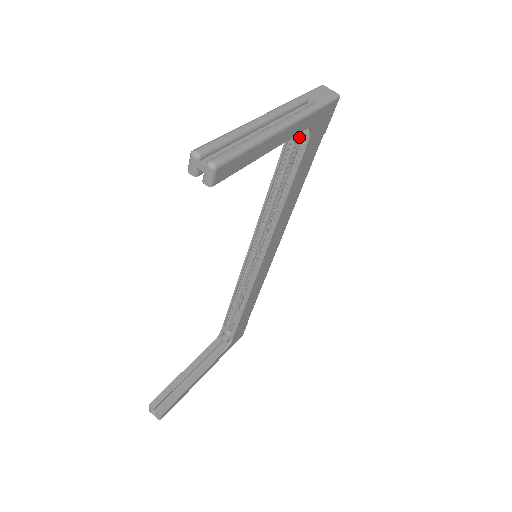
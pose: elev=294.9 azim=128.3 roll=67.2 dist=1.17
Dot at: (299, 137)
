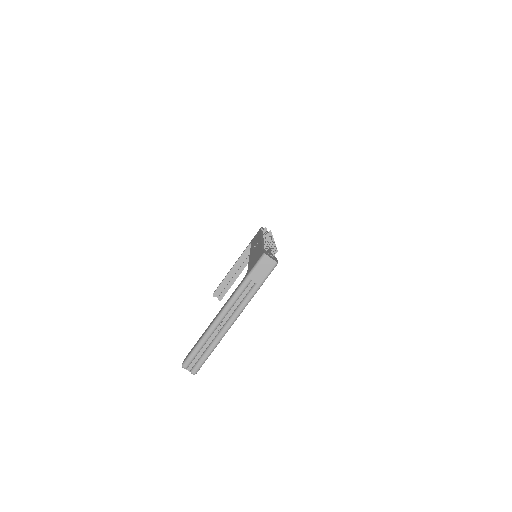
Dot at: occluded
